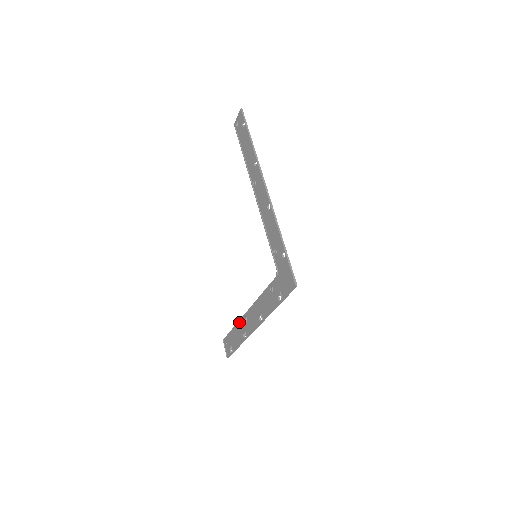
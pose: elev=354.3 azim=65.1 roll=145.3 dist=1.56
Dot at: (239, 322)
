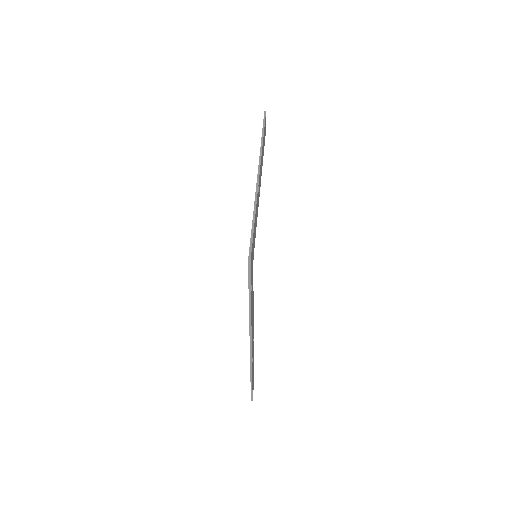
Dot at: occluded
